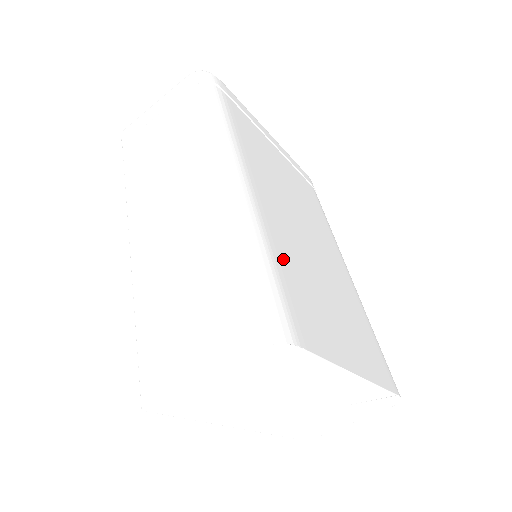
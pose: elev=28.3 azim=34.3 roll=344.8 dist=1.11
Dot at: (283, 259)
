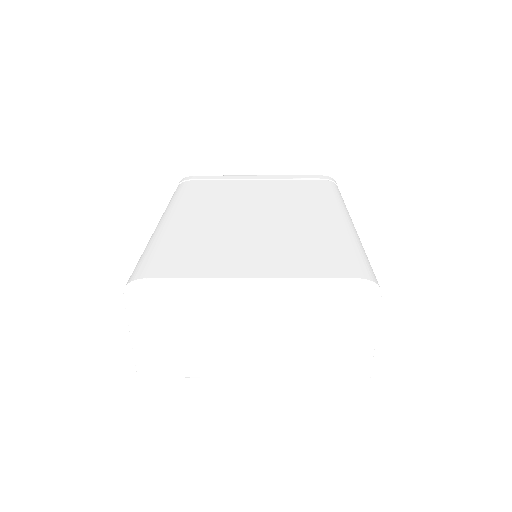
Dot at: (179, 241)
